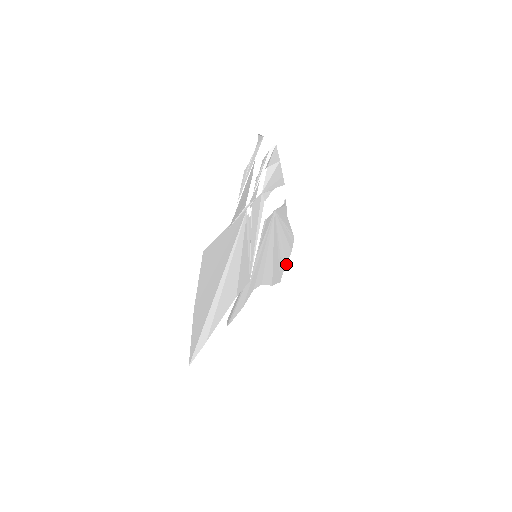
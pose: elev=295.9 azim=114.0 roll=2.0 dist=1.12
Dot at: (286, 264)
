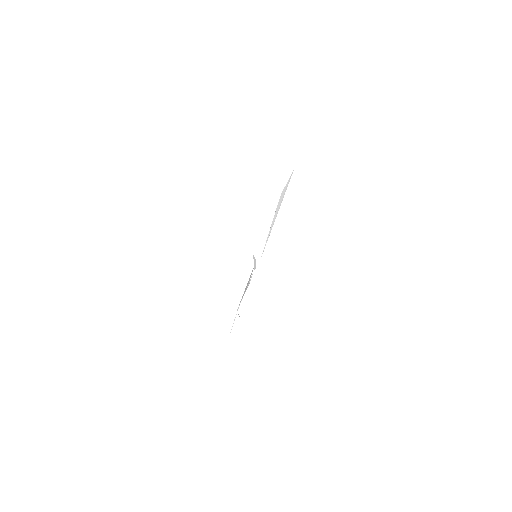
Dot at: occluded
